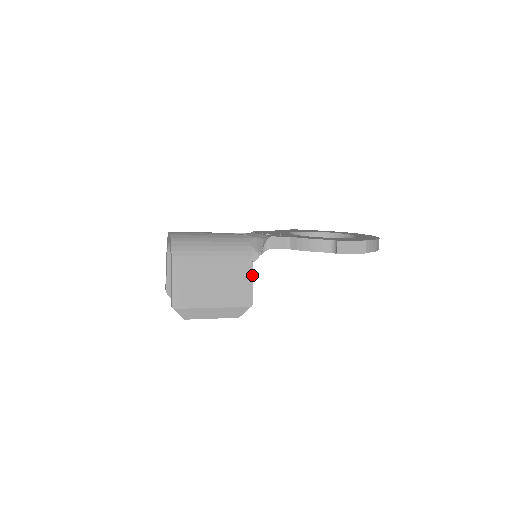
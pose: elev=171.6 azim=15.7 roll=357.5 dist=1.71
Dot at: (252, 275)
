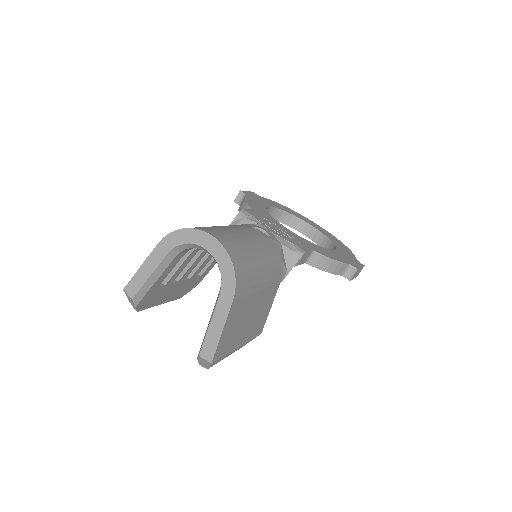
Dot at: occluded
